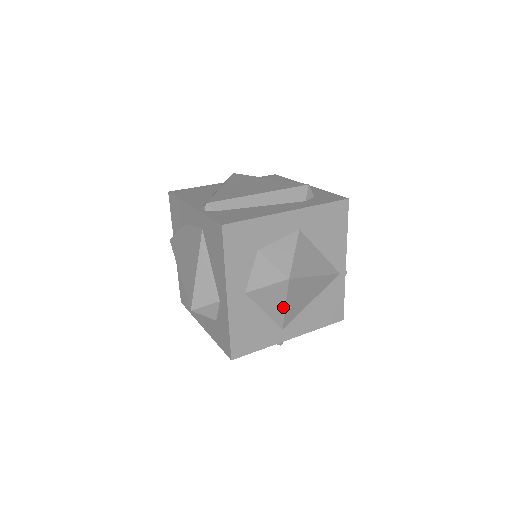
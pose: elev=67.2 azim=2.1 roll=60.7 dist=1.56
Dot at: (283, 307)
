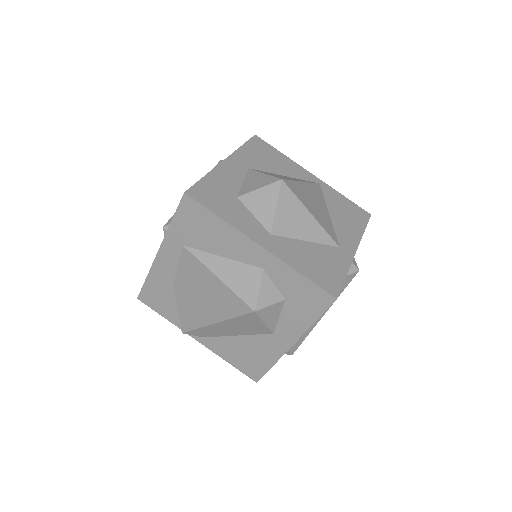
Dot at: (312, 218)
